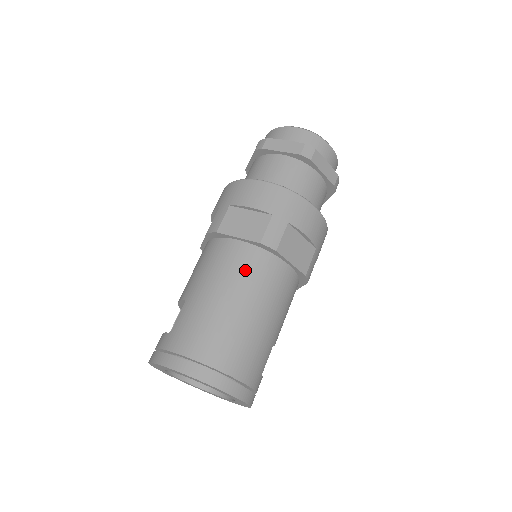
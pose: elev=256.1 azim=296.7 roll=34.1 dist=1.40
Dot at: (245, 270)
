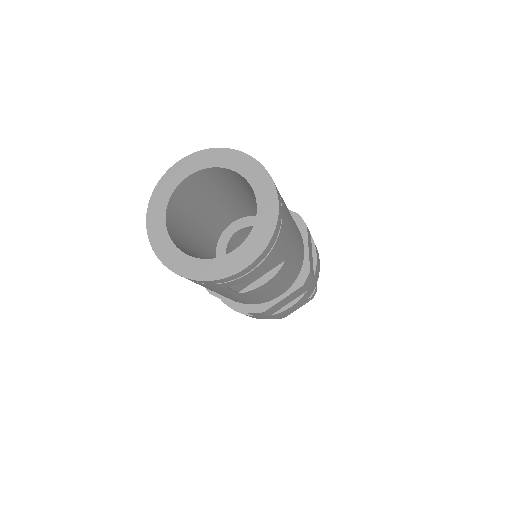
Dot at: occluded
